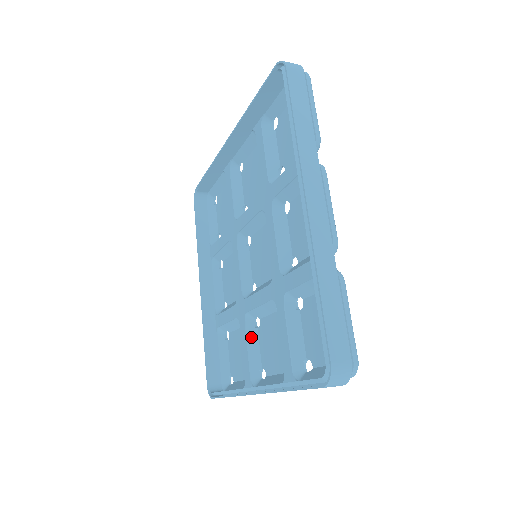
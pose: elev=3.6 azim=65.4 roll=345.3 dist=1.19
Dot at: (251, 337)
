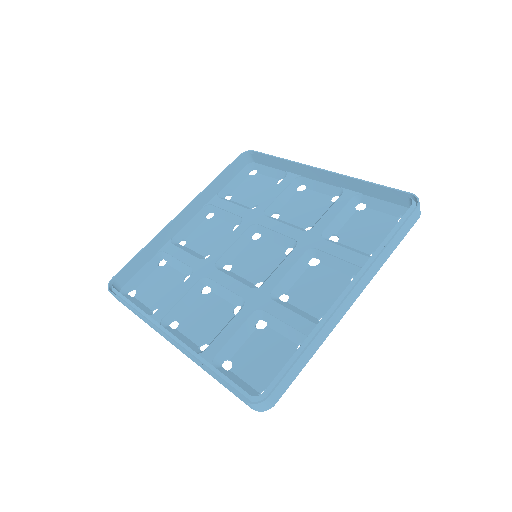
Dot at: (192, 294)
